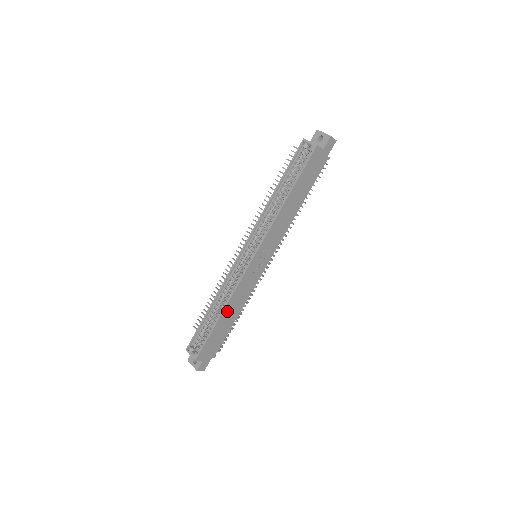
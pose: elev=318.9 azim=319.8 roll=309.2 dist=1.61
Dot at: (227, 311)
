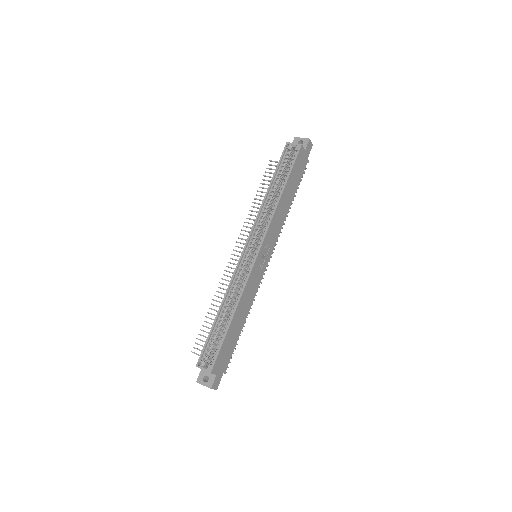
Dot at: (238, 312)
